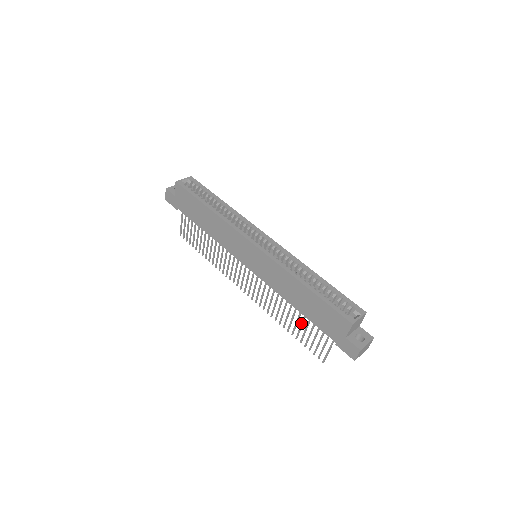
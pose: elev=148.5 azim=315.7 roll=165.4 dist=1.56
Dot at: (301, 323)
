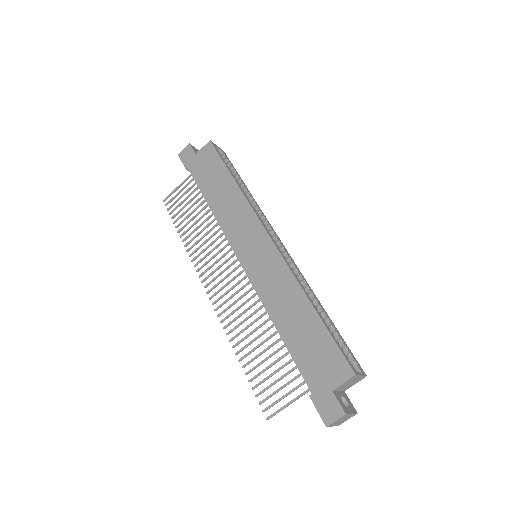
Dot at: (269, 355)
